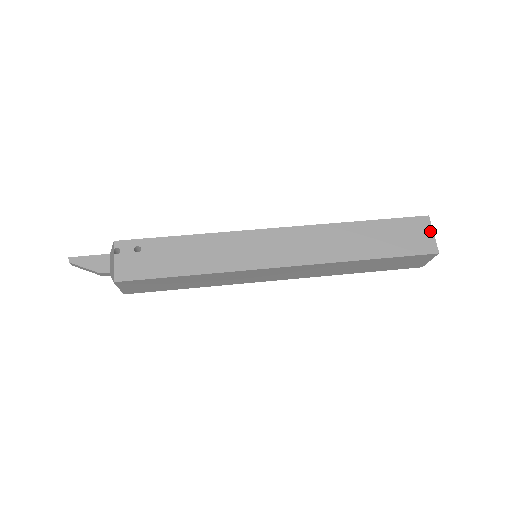
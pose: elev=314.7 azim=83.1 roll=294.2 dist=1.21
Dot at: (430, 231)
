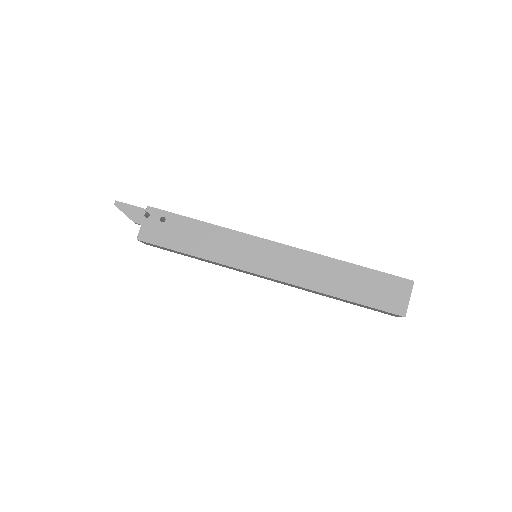
Dot at: (408, 295)
